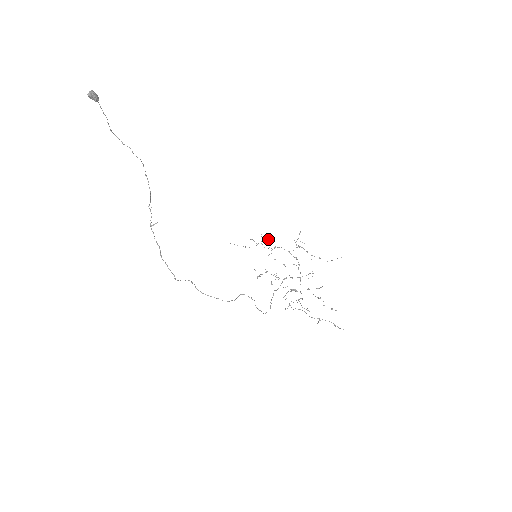
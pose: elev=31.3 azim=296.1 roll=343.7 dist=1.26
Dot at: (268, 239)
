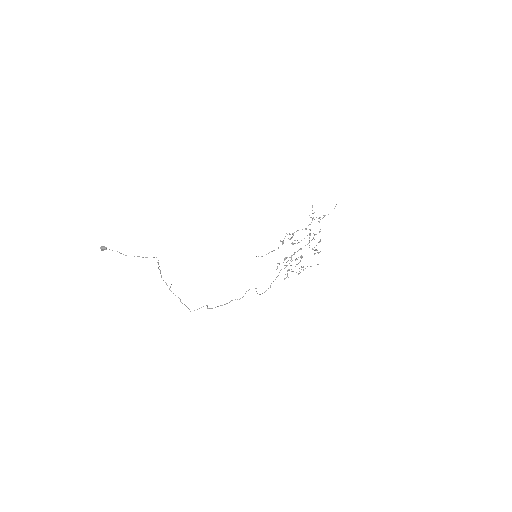
Dot at: occluded
